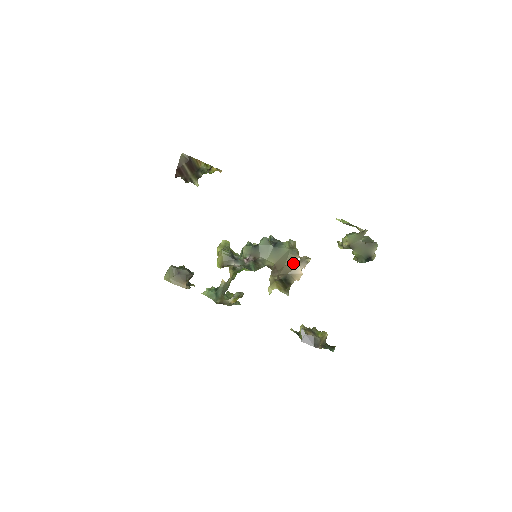
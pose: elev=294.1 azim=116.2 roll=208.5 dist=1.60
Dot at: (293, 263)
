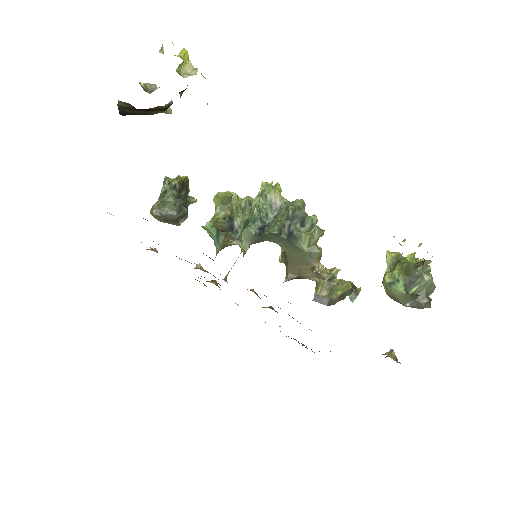
Dot at: (307, 270)
